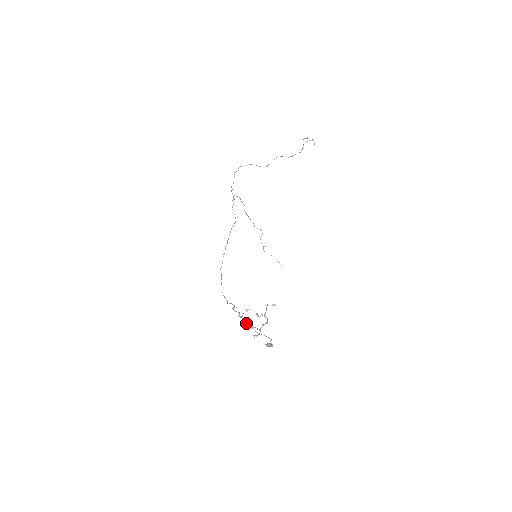
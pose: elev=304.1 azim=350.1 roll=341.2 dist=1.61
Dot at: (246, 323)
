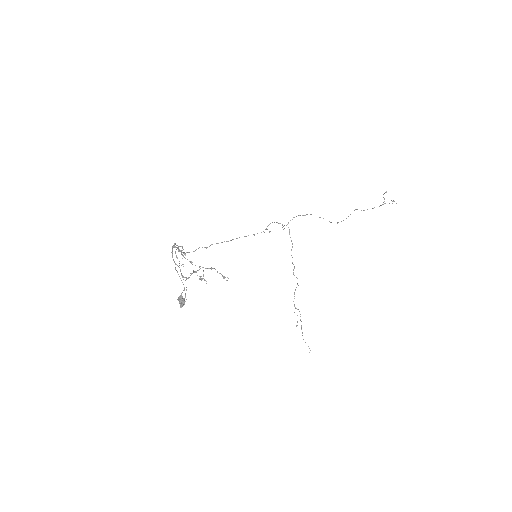
Dot at: (172, 253)
